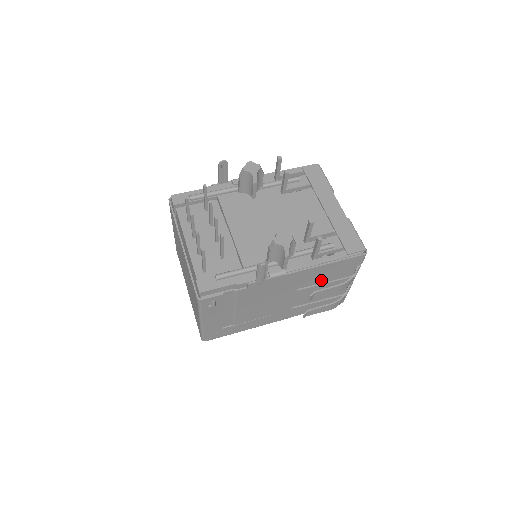
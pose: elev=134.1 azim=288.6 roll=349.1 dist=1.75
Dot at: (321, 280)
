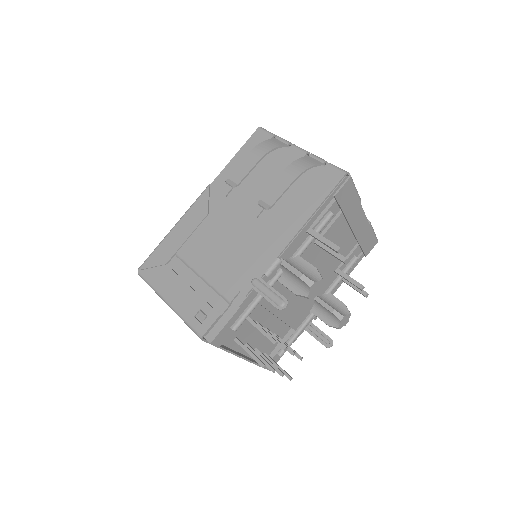
Dot at: occluded
